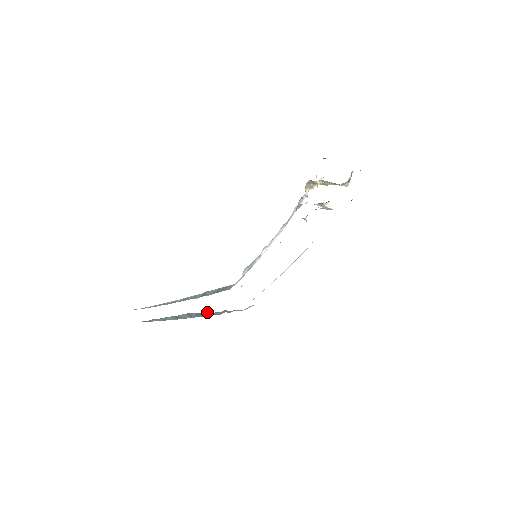
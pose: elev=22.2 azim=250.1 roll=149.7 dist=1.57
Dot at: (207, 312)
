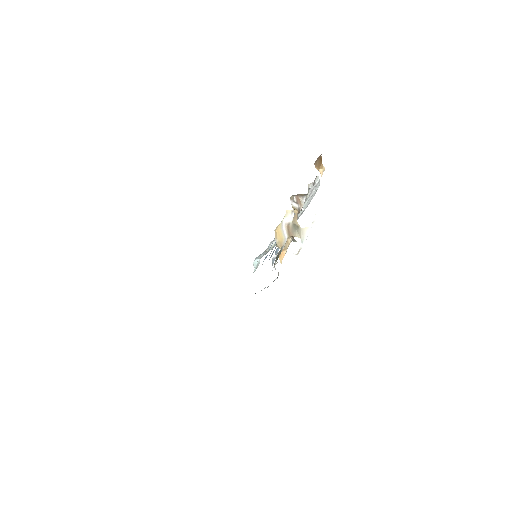
Dot at: occluded
